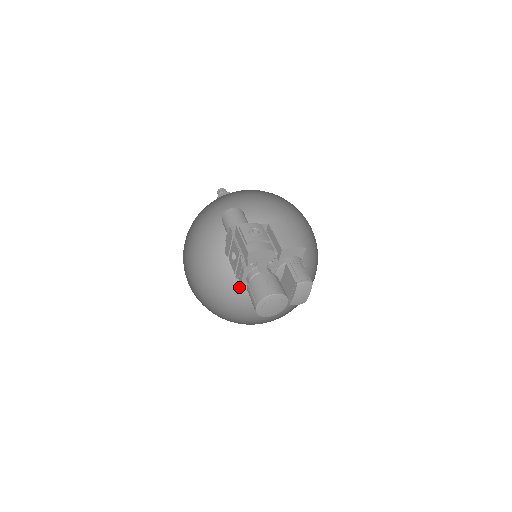
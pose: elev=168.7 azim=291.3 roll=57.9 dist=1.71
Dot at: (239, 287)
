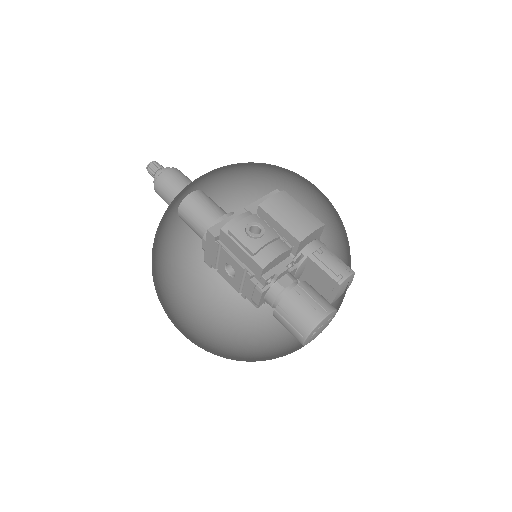
Dot at: (228, 290)
